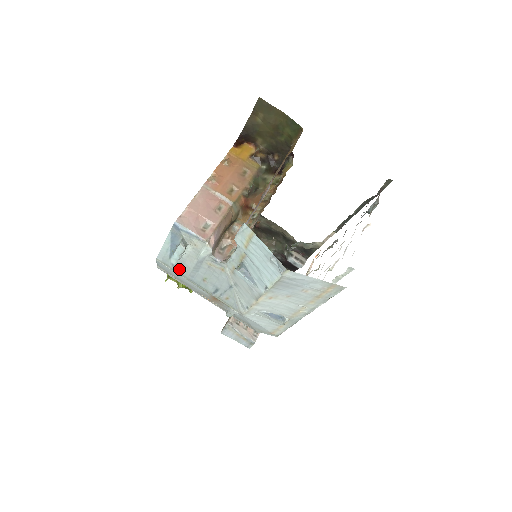
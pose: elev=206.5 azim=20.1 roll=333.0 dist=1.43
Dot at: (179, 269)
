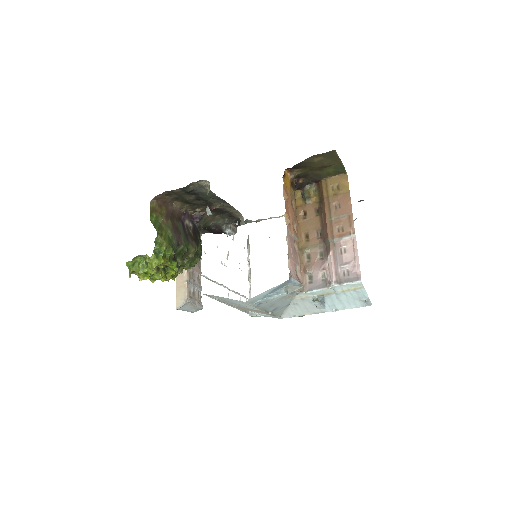
Dot at: (260, 304)
